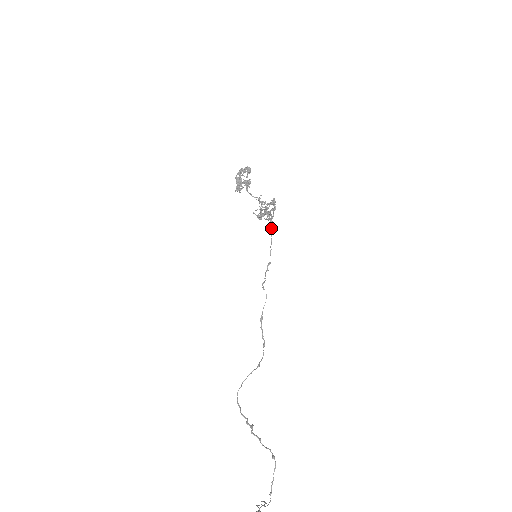
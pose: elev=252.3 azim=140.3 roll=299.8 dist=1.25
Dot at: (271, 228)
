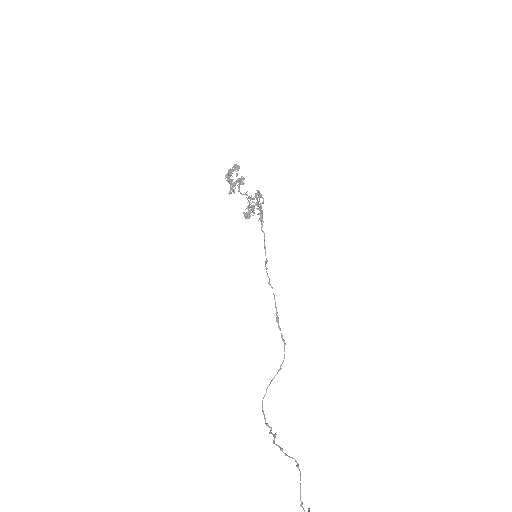
Dot at: (261, 223)
